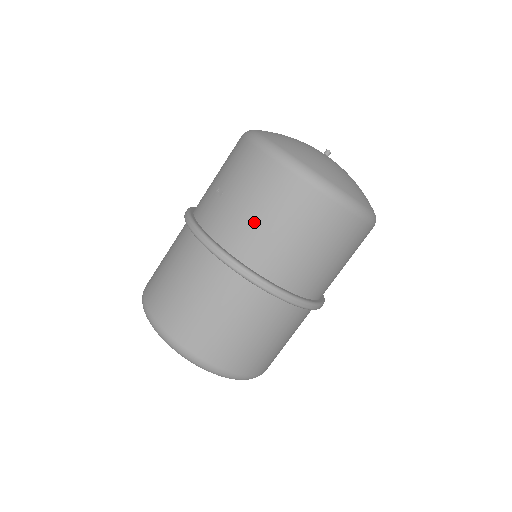
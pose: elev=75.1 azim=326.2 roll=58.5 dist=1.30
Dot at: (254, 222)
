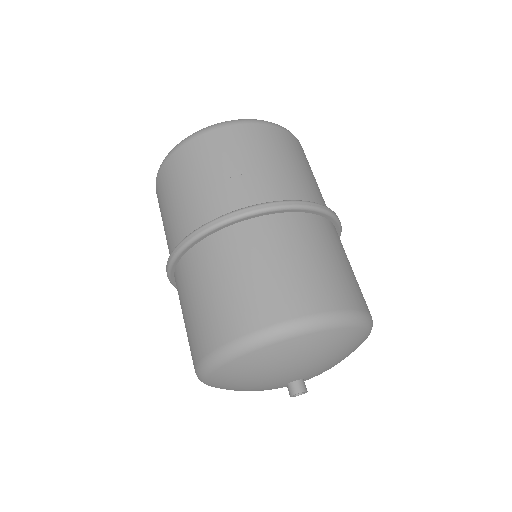
Dot at: (291, 171)
